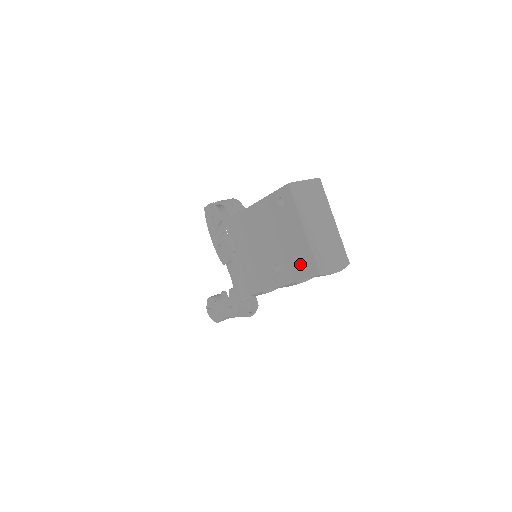
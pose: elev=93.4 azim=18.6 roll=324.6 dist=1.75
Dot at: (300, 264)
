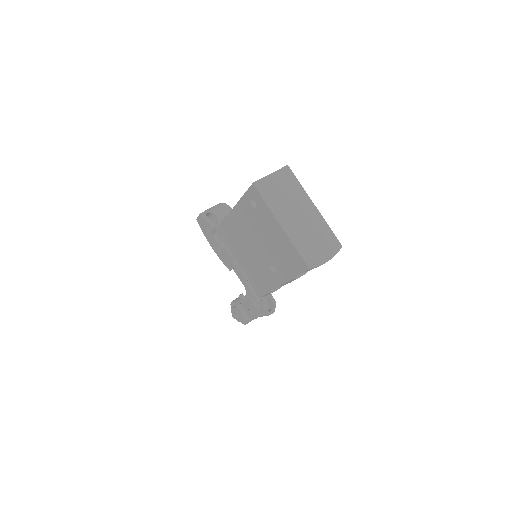
Dot at: (289, 261)
